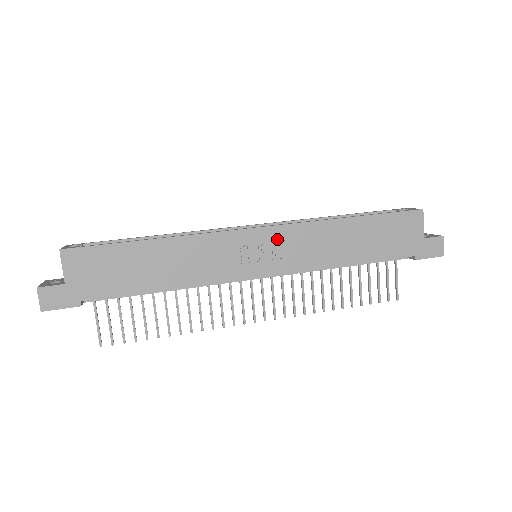
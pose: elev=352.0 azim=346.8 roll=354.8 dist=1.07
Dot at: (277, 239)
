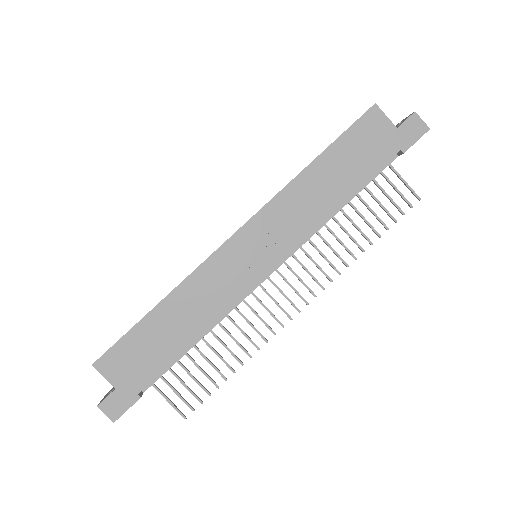
Dot at: (259, 230)
